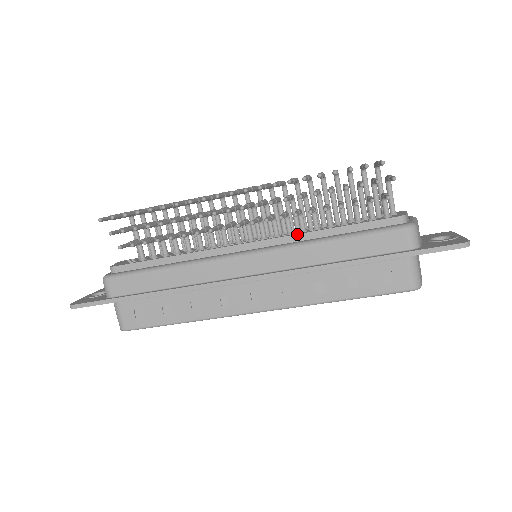
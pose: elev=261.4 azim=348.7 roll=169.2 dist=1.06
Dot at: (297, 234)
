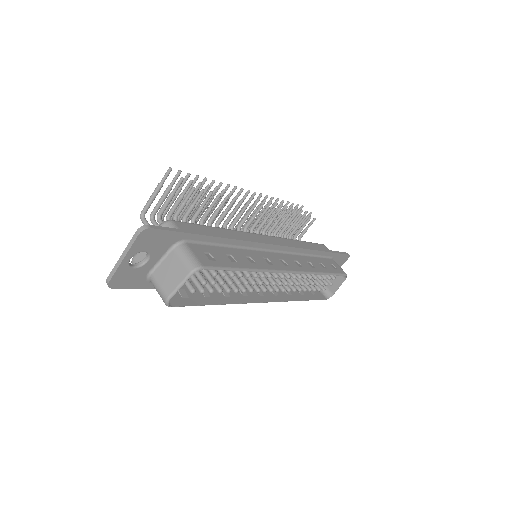
Dot at: occluded
